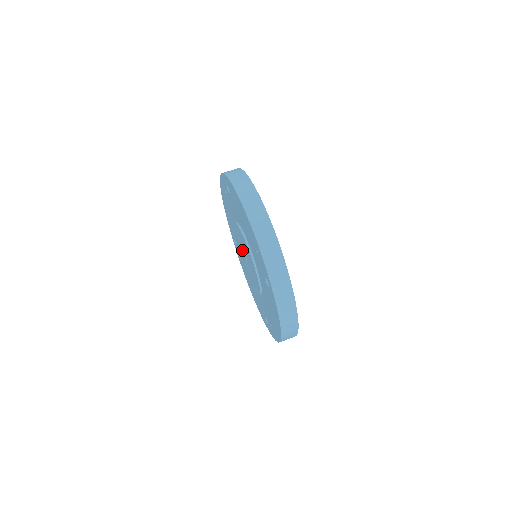
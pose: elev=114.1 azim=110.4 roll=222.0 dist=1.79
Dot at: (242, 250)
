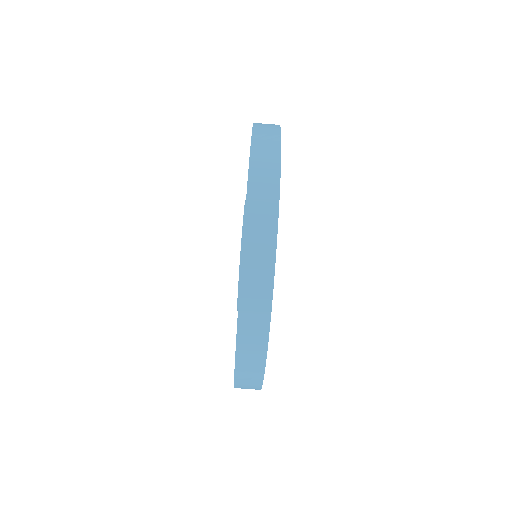
Dot at: occluded
